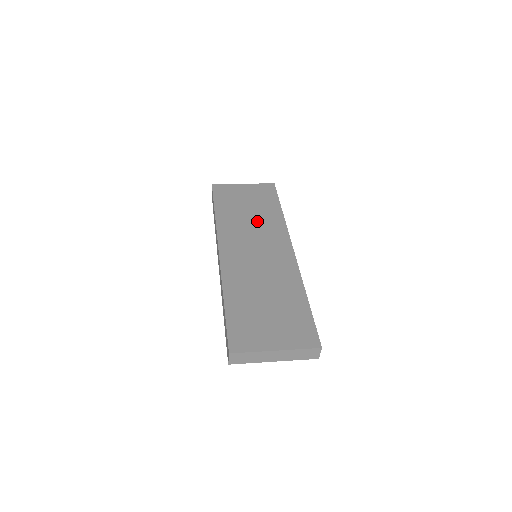
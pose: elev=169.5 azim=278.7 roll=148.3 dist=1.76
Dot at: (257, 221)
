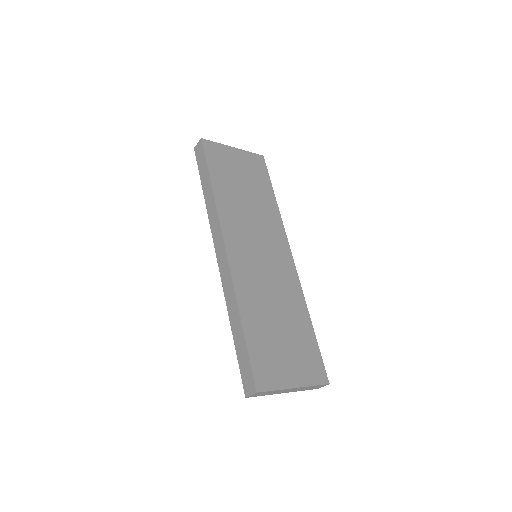
Dot at: (255, 209)
